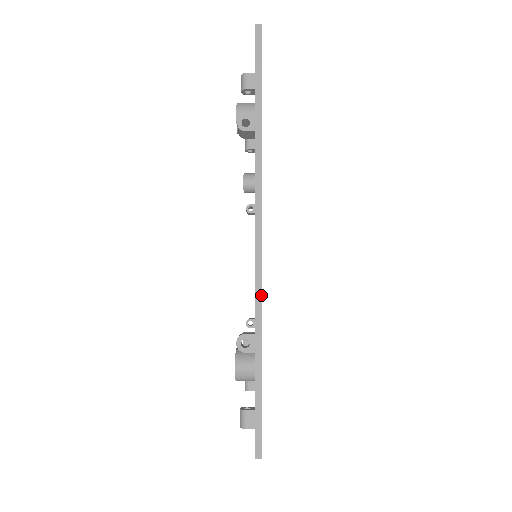
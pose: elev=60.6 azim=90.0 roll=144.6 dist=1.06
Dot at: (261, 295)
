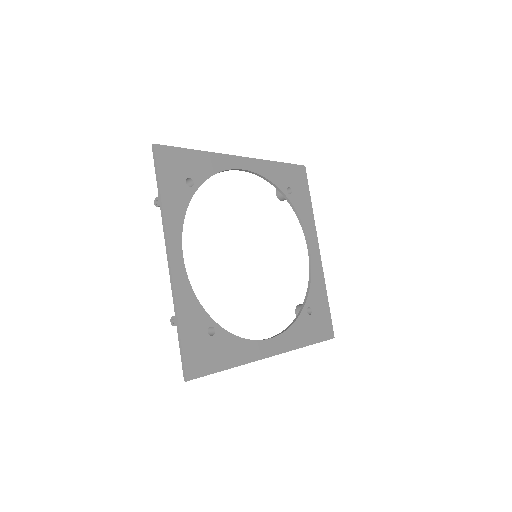
Dot at: occluded
